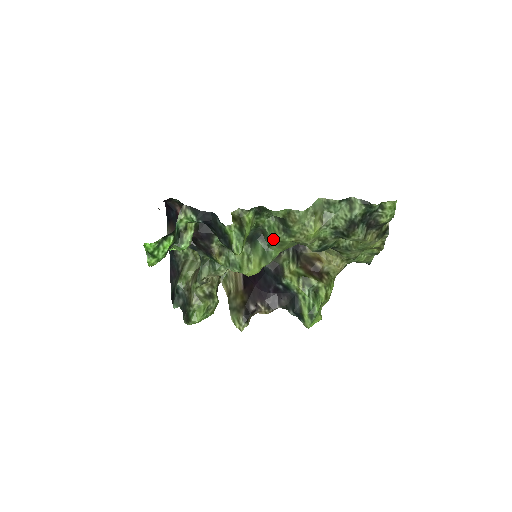
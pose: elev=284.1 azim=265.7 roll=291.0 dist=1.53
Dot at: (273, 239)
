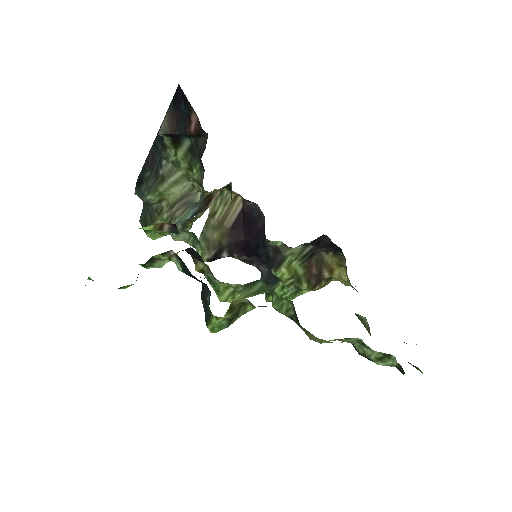
Dot at: (274, 307)
